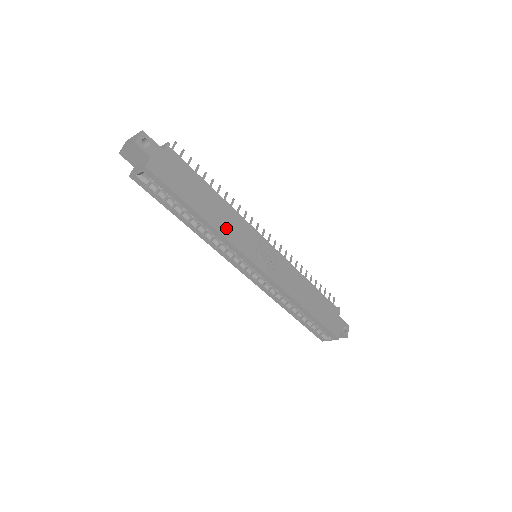
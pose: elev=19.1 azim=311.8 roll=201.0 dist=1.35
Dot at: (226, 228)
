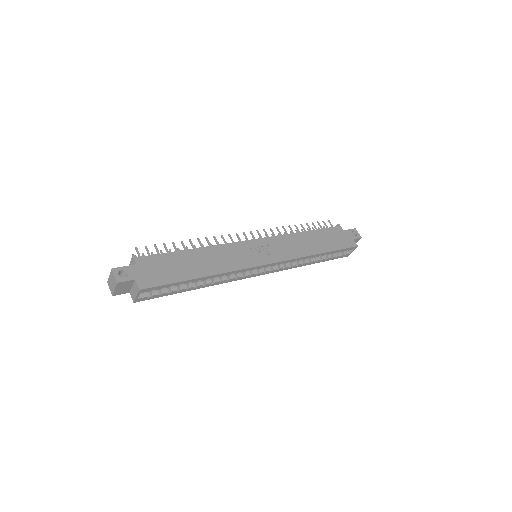
Dot at: (222, 265)
